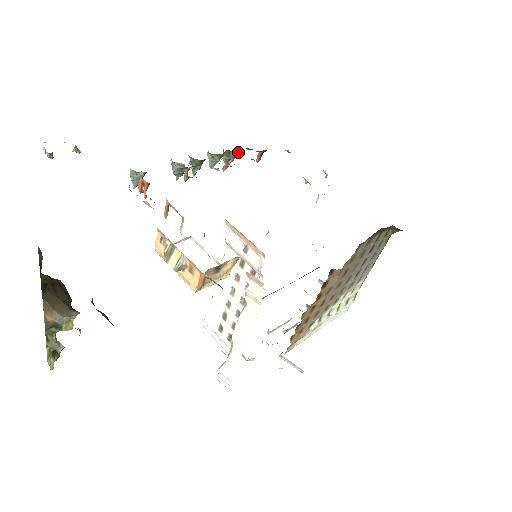
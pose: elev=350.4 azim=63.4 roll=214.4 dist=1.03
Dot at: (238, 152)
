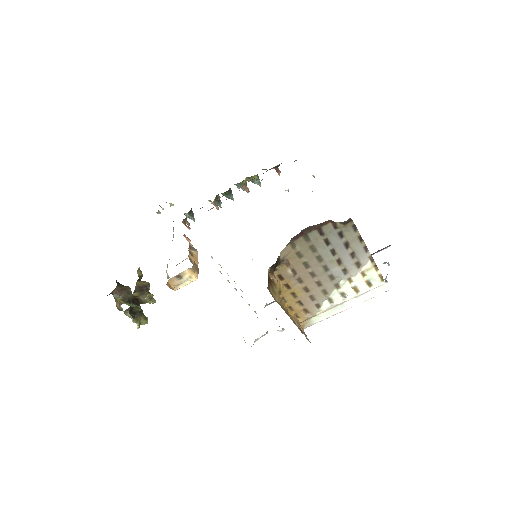
Dot at: (256, 175)
